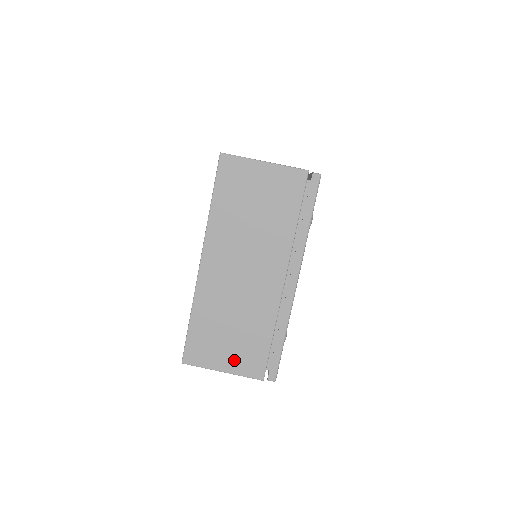
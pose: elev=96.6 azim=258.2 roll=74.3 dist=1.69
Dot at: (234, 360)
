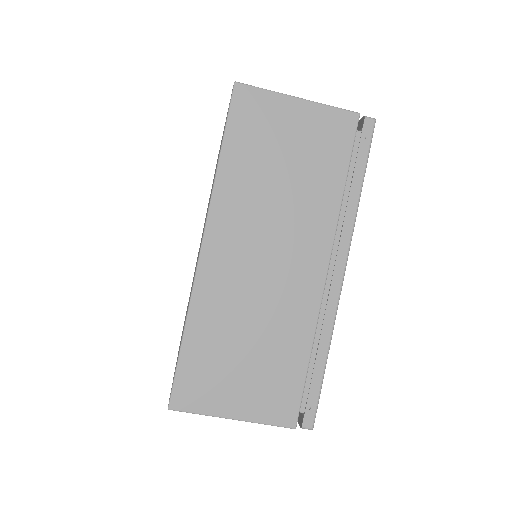
Dot at: occluded
